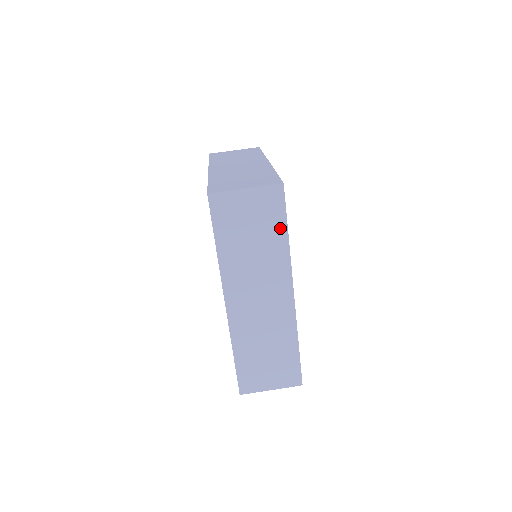
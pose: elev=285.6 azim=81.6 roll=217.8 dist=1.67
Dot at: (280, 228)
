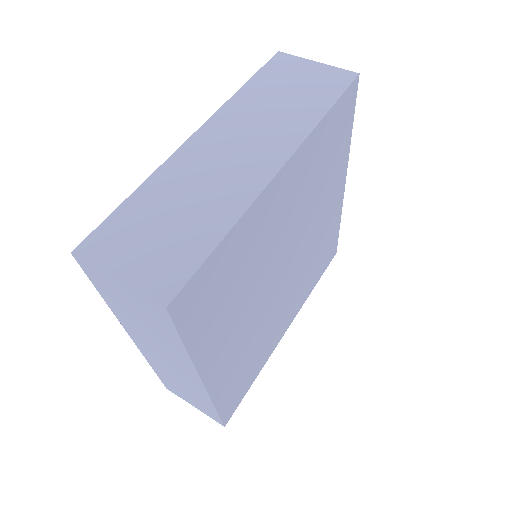
Dot at: (174, 337)
